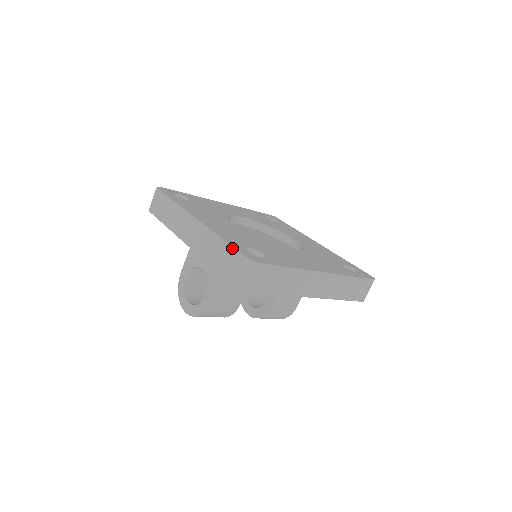
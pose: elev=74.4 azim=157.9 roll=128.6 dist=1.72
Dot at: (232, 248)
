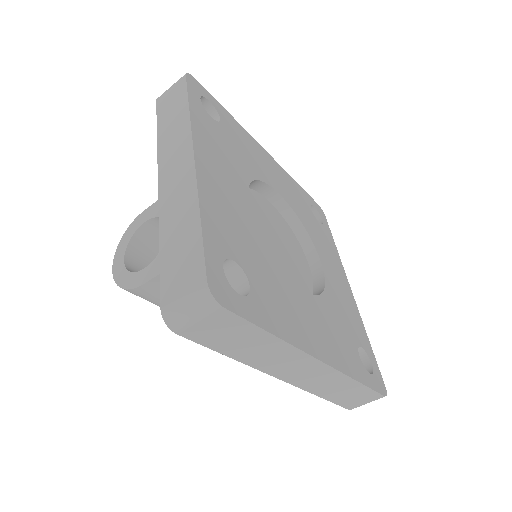
Dot at: (201, 247)
